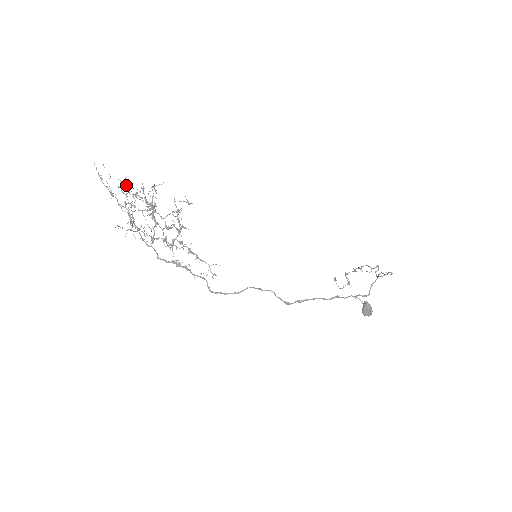
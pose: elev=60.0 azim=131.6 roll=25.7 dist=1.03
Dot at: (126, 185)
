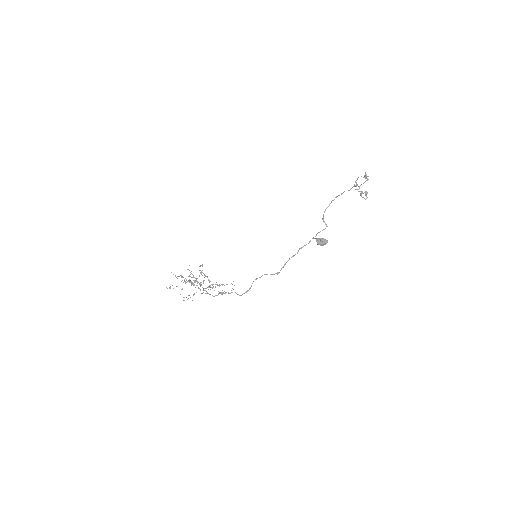
Dot at: occluded
